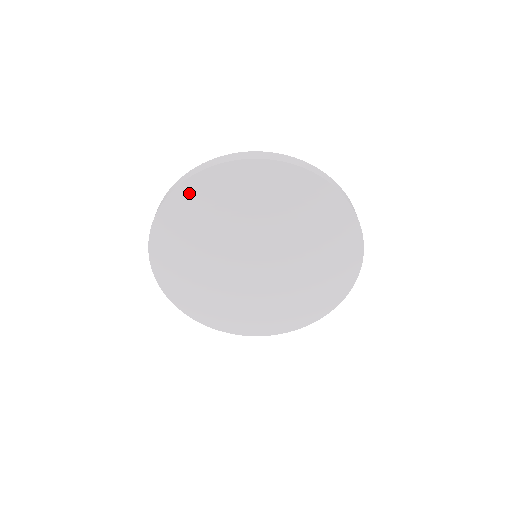
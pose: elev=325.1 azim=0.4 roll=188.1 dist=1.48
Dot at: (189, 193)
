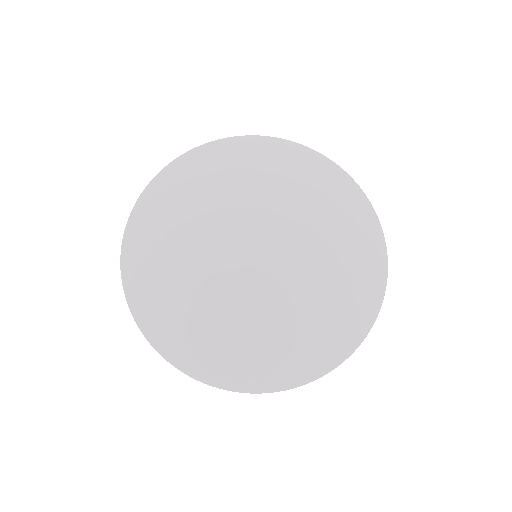
Dot at: (135, 246)
